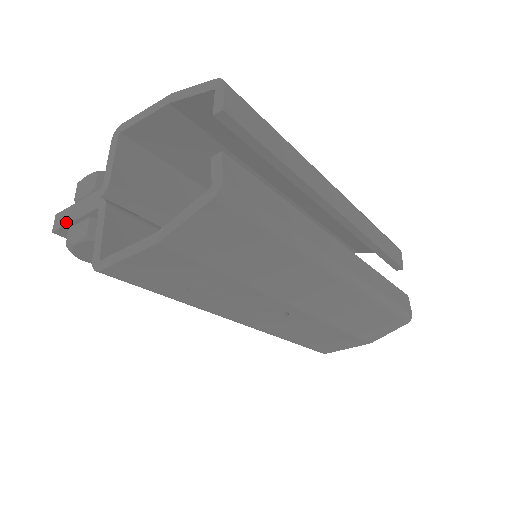
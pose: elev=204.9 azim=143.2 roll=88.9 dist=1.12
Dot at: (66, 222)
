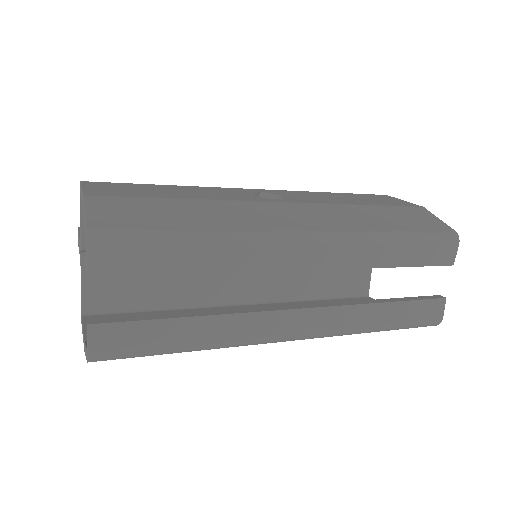
Dot at: occluded
